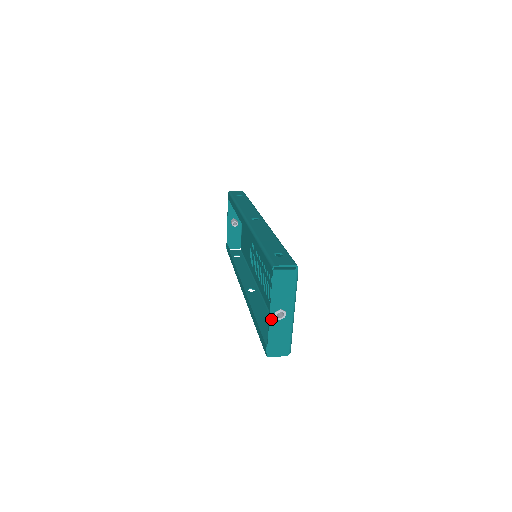
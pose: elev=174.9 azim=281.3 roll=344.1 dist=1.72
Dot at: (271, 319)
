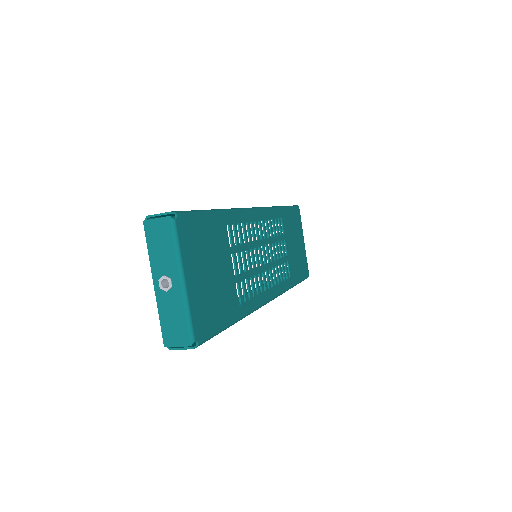
Dot at: (157, 291)
